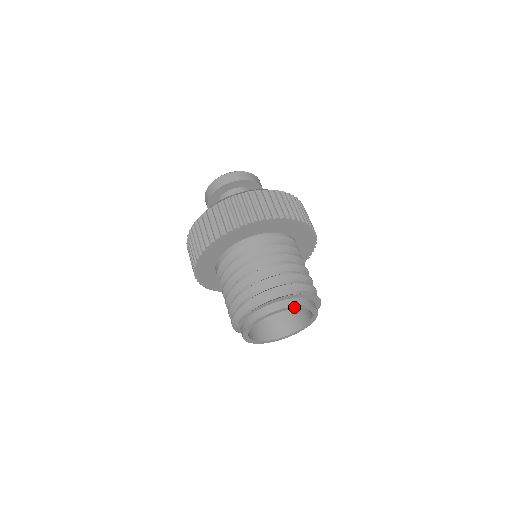
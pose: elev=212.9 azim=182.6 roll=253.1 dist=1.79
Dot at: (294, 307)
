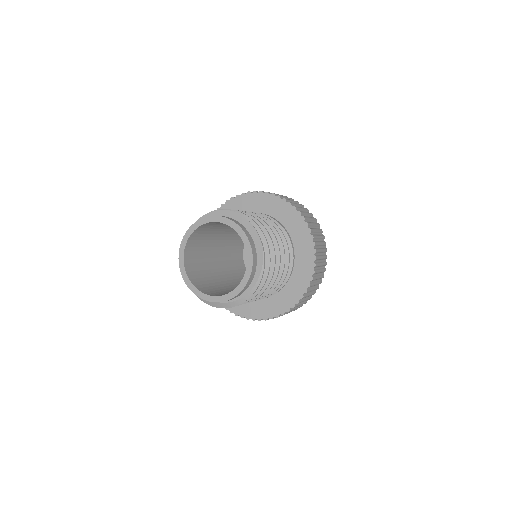
Dot at: (239, 229)
